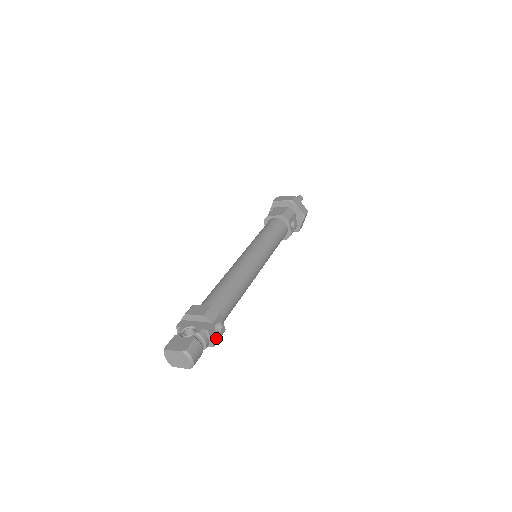
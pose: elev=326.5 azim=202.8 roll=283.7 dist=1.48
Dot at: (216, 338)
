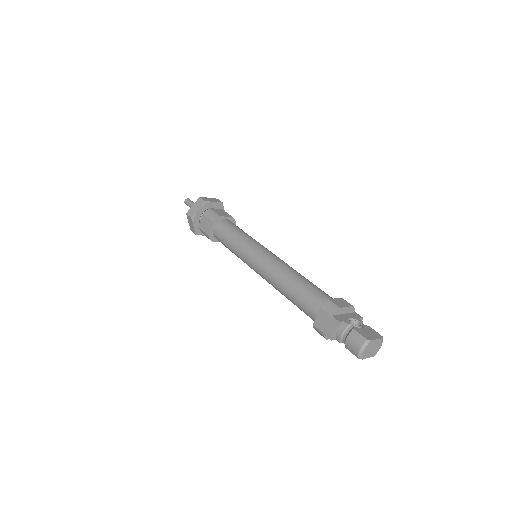
Dot at: occluded
